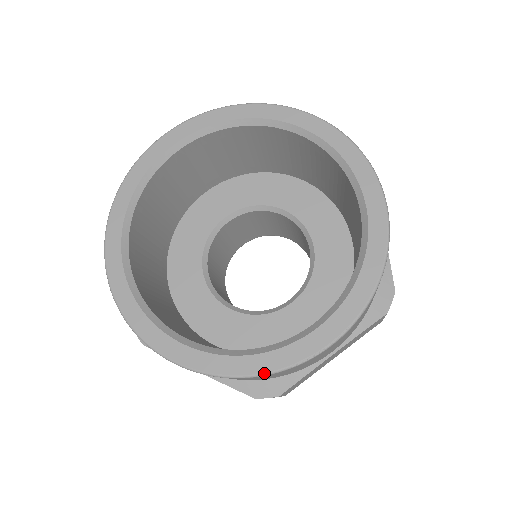
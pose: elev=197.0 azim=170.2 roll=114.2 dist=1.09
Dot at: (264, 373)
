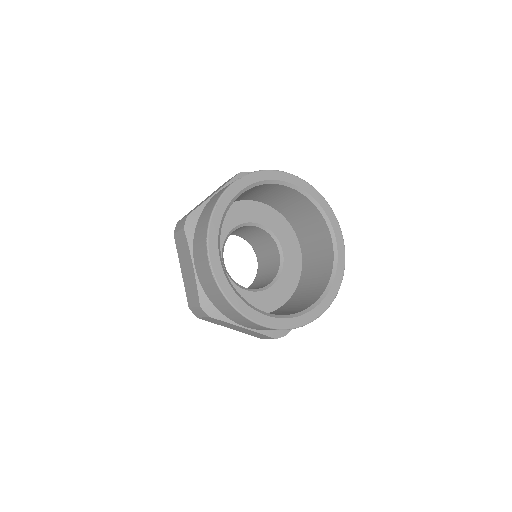
Dot at: (304, 325)
